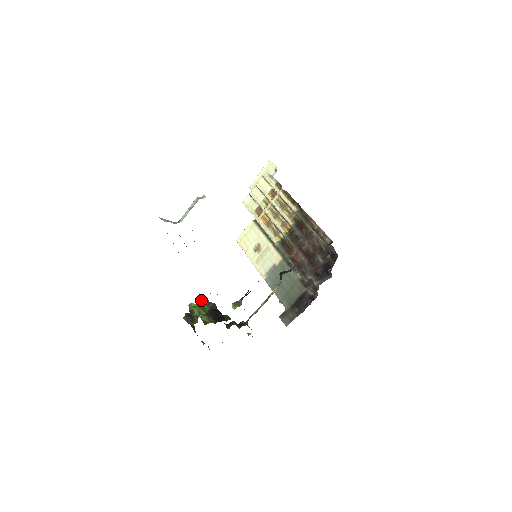
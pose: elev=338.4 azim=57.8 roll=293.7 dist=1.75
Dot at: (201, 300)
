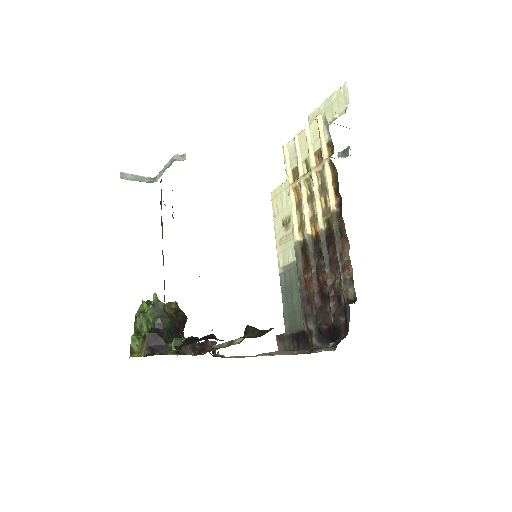
Dot at: (151, 306)
